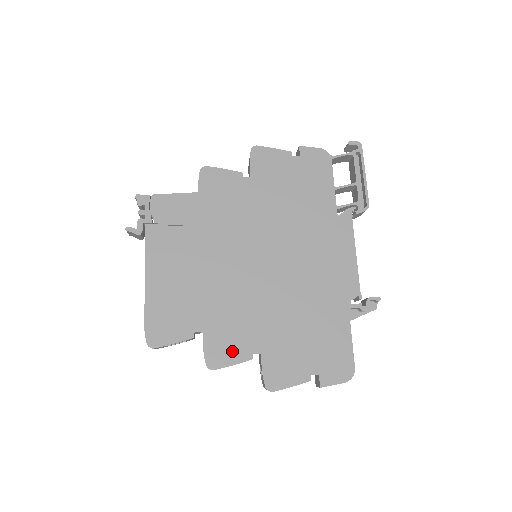
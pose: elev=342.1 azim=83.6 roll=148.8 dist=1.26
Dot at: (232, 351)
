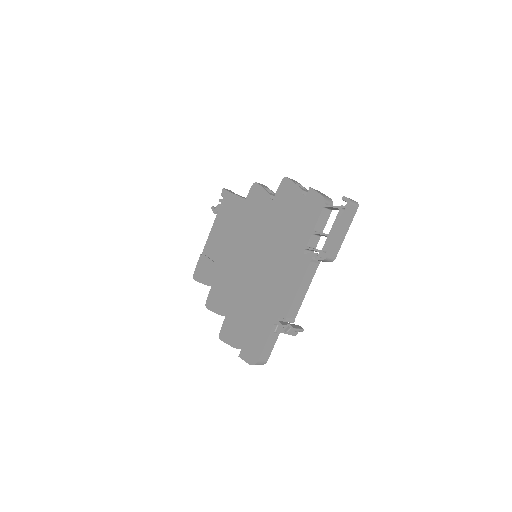
Dot at: (217, 304)
